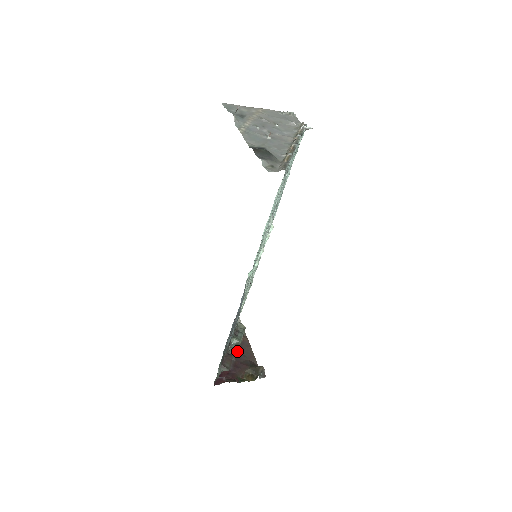
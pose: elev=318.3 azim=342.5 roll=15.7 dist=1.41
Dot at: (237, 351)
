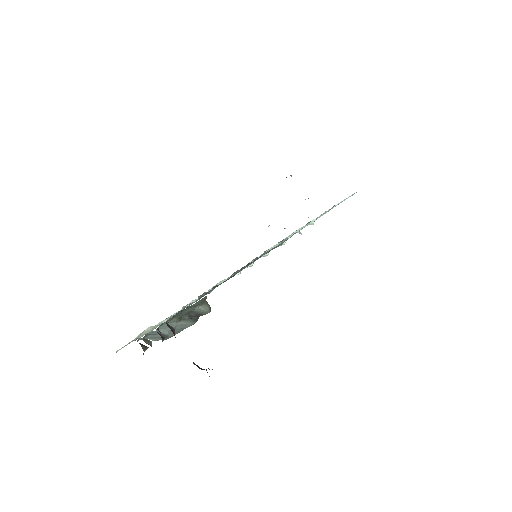
Dot at: (193, 323)
